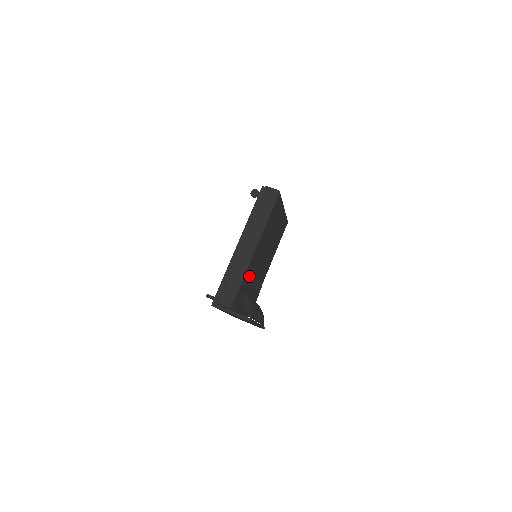
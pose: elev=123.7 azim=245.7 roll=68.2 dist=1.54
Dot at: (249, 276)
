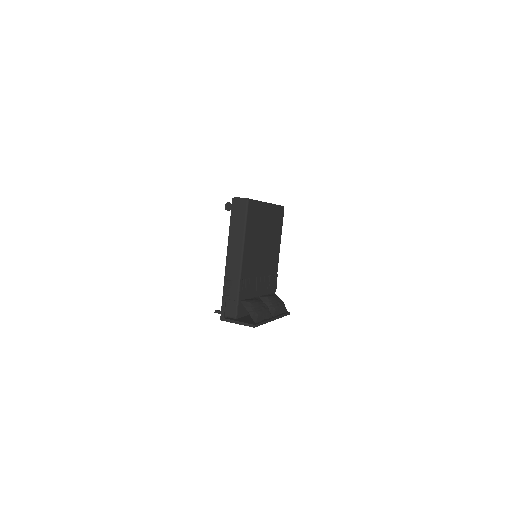
Dot at: (247, 283)
